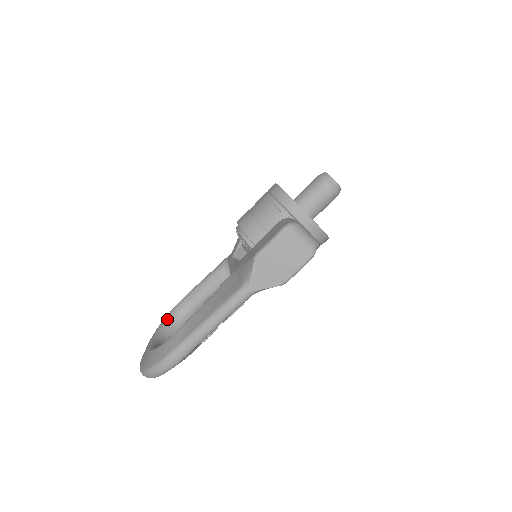
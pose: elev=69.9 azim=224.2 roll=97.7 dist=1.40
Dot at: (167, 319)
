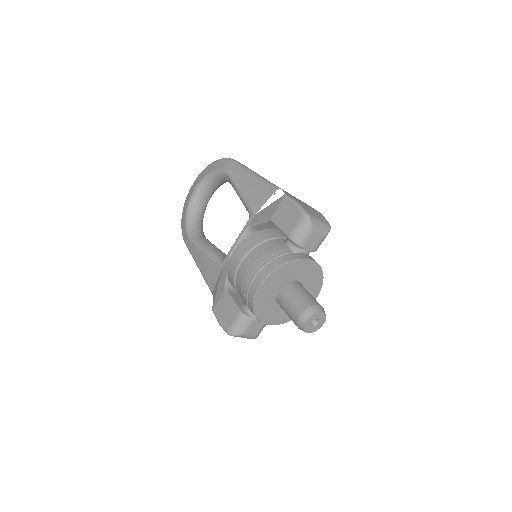
Dot at: (215, 175)
